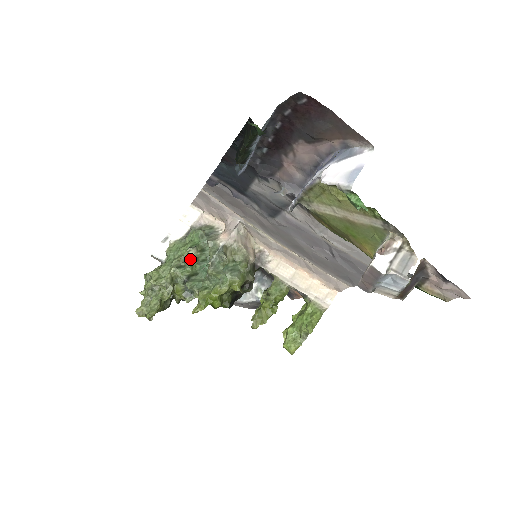
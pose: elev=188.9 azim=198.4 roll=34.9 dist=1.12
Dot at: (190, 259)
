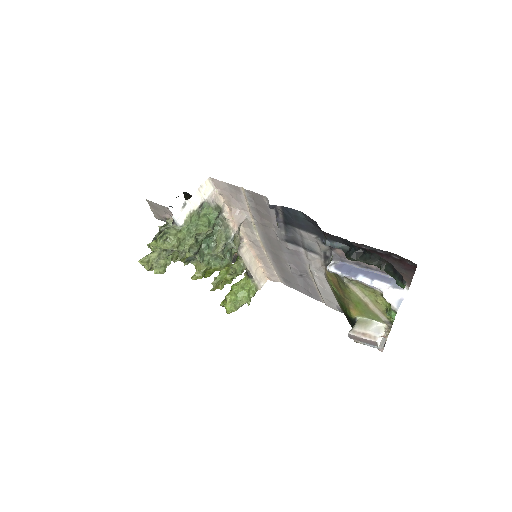
Dot at: (205, 236)
